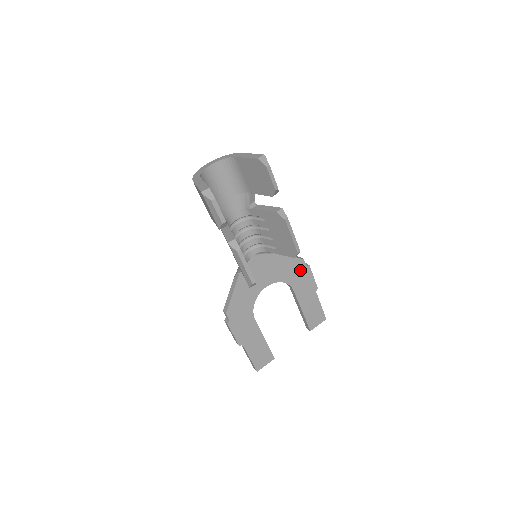
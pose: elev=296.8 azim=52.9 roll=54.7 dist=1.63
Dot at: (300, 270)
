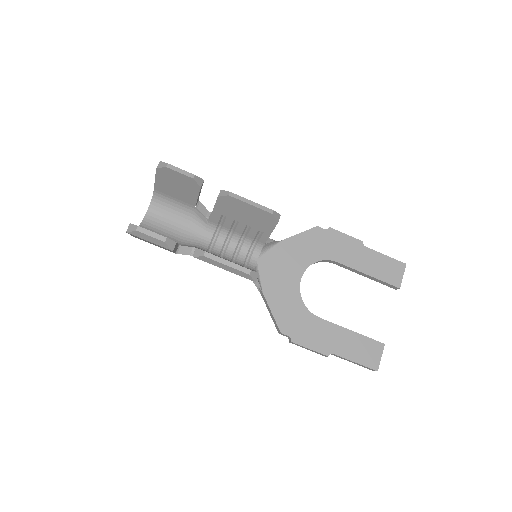
Dot at: (324, 238)
